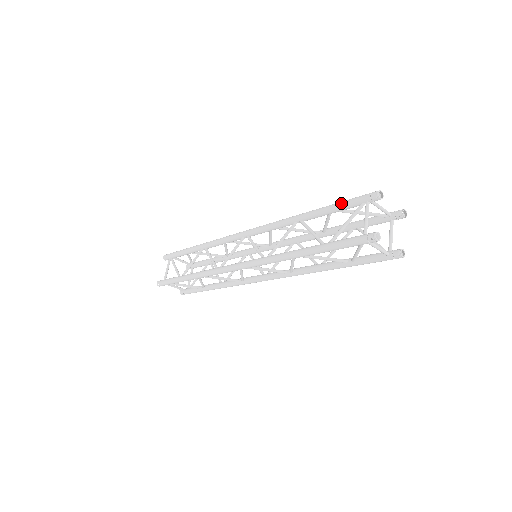
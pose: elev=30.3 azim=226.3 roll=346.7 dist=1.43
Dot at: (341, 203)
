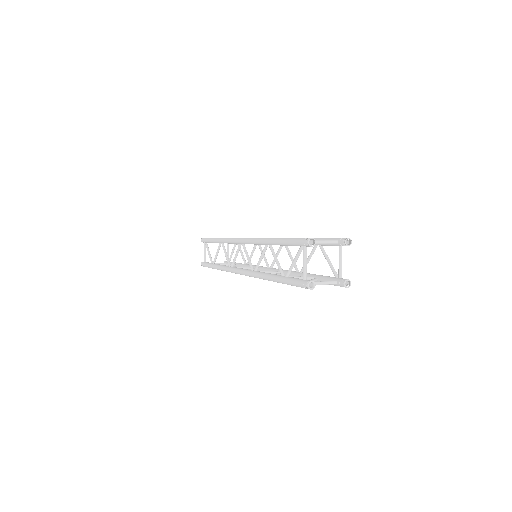
Dot at: (288, 241)
